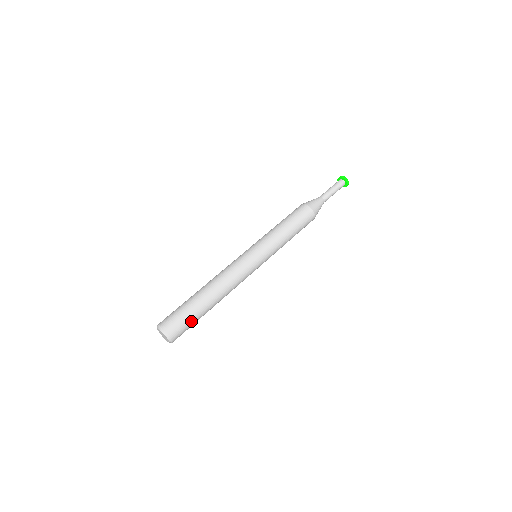
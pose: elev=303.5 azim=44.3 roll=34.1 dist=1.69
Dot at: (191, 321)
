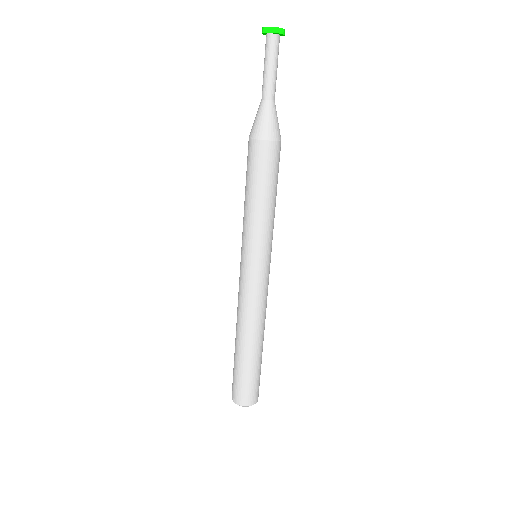
Dot at: (255, 378)
